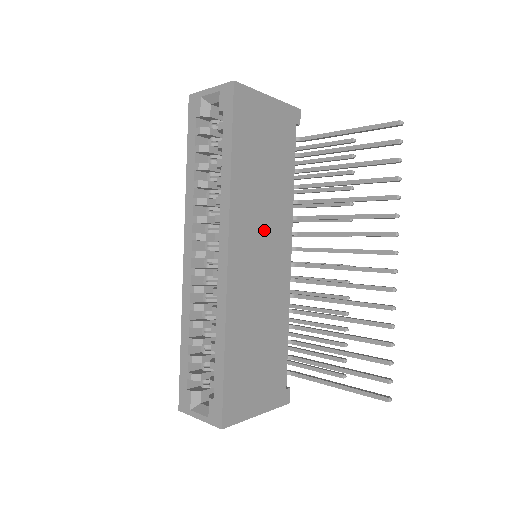
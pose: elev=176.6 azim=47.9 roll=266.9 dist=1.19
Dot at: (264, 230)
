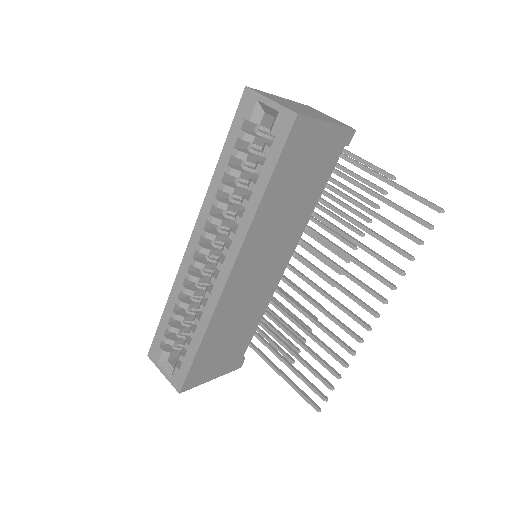
Dot at: (272, 248)
